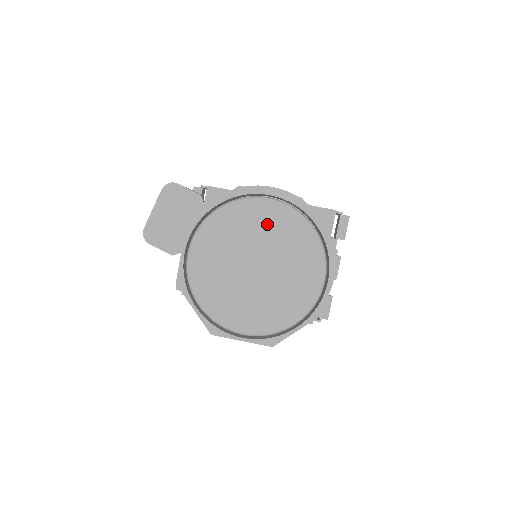
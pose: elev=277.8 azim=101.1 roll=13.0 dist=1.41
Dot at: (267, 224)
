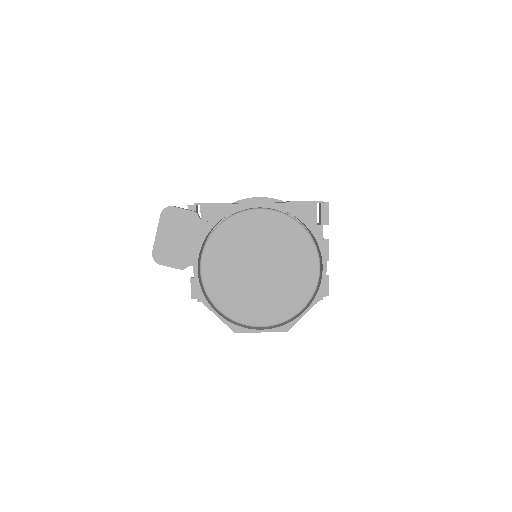
Dot at: (262, 231)
